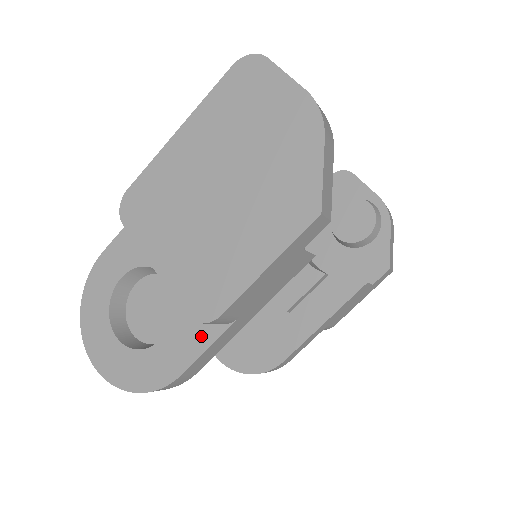
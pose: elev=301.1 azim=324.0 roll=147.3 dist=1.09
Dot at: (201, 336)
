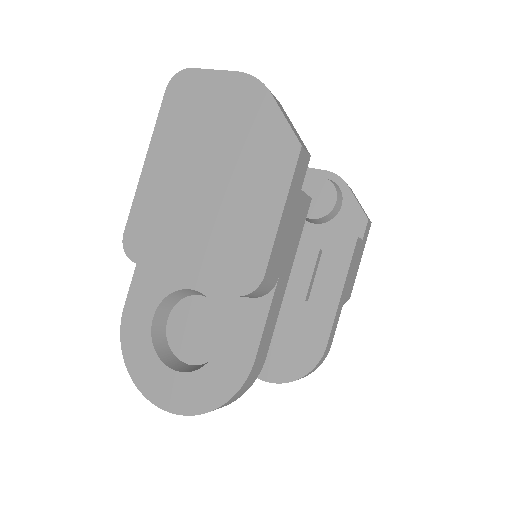
Dot at: (254, 316)
